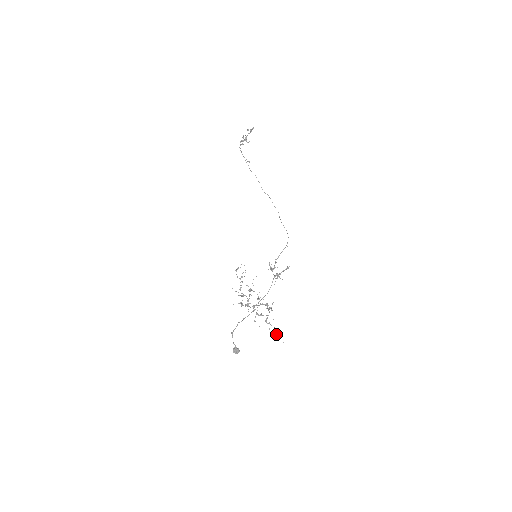
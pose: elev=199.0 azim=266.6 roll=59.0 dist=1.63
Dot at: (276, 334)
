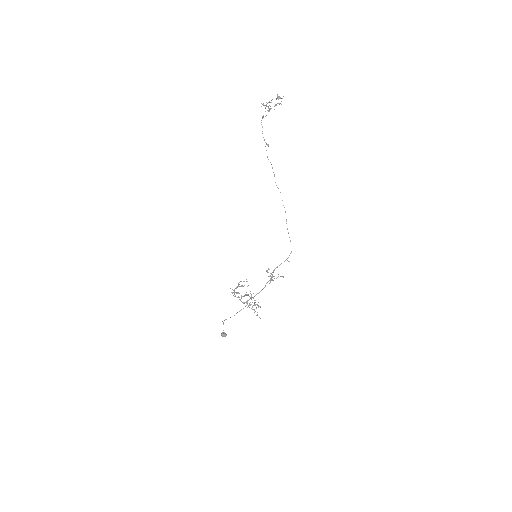
Dot at: occluded
